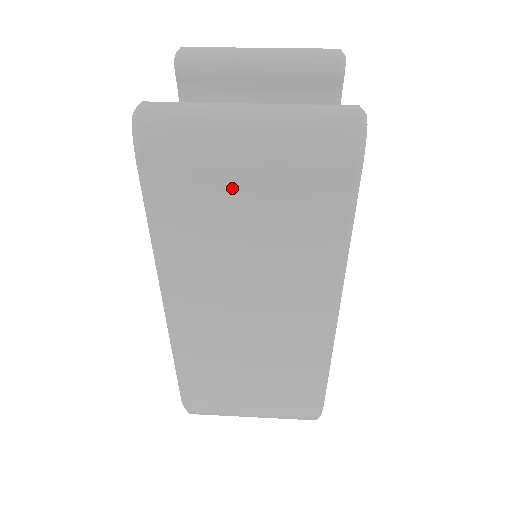
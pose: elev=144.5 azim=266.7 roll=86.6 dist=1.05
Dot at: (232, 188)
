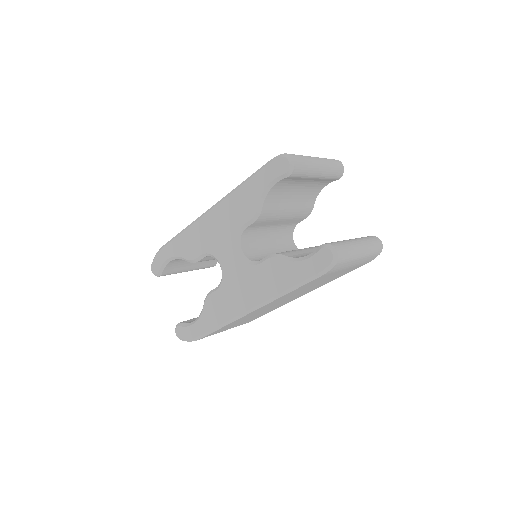
Dot at: occluded
